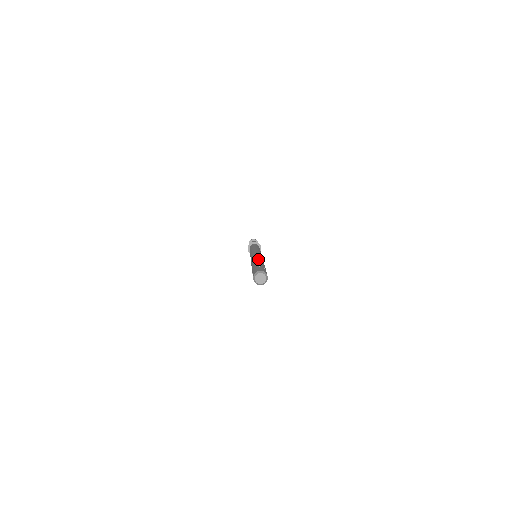
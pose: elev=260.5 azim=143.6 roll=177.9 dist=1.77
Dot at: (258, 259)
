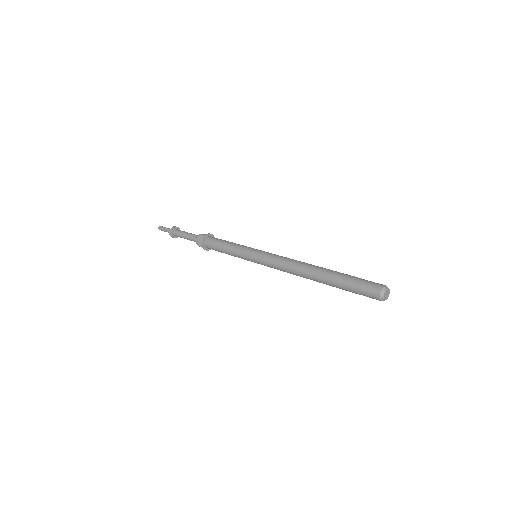
Dot at: occluded
